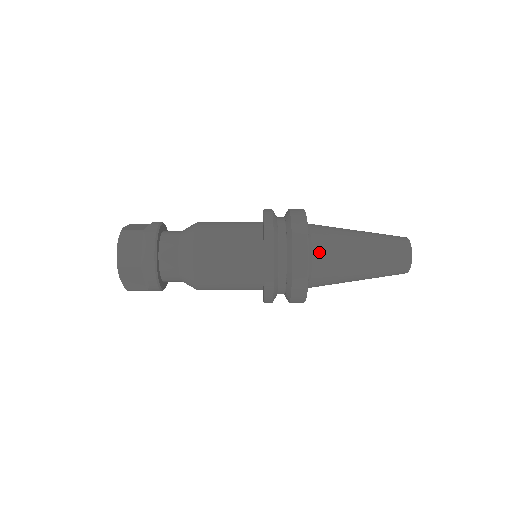
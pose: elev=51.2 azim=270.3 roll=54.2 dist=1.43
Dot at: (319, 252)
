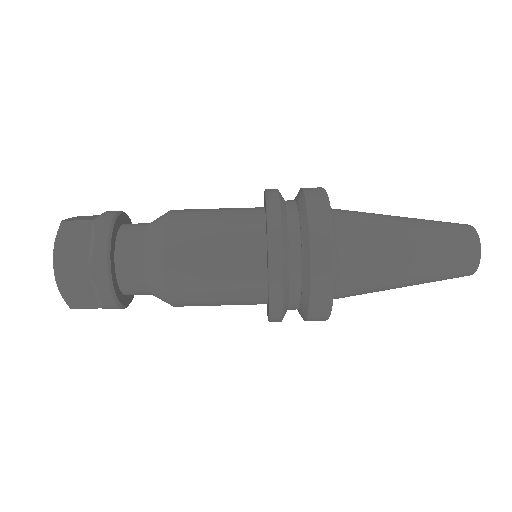
Dot at: (341, 211)
